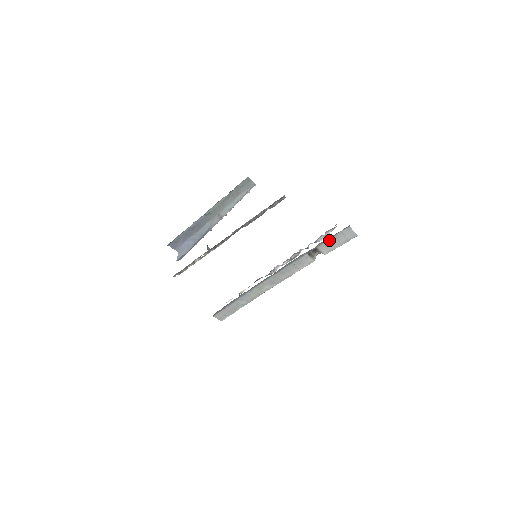
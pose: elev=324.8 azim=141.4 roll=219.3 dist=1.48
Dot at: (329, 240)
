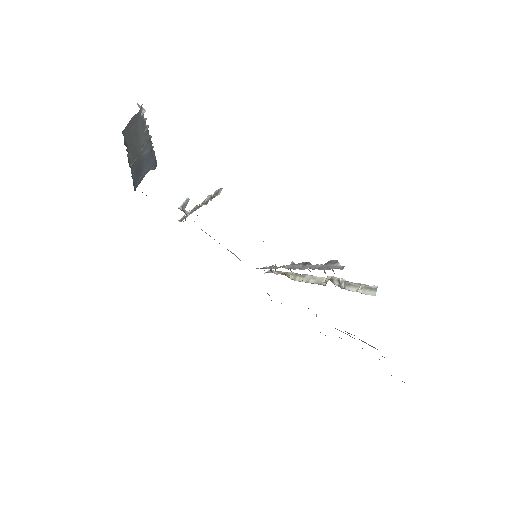
Dot at: occluded
